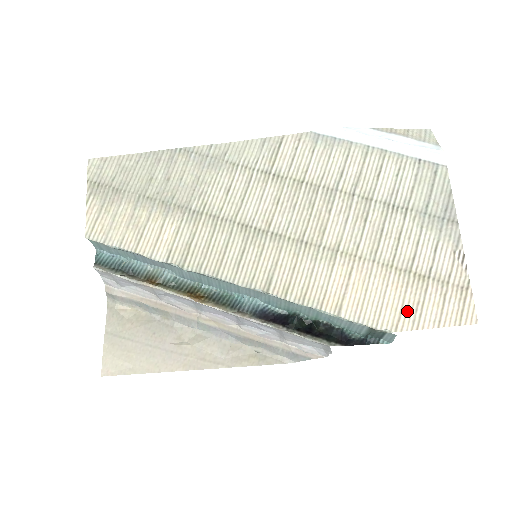
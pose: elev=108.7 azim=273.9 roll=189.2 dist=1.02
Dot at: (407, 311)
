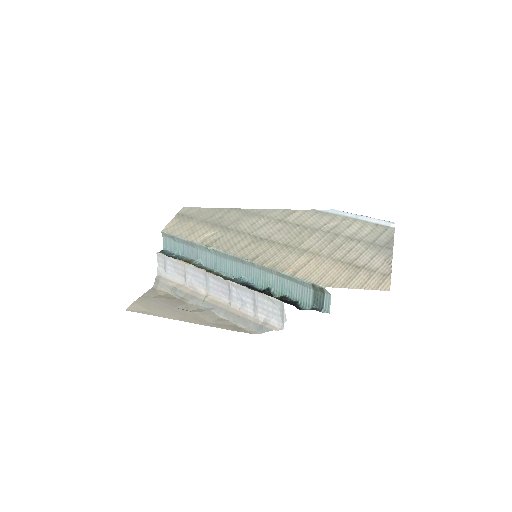
Dot at: (341, 280)
